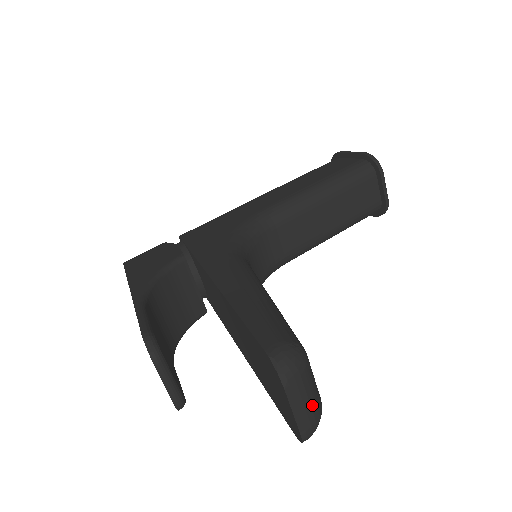
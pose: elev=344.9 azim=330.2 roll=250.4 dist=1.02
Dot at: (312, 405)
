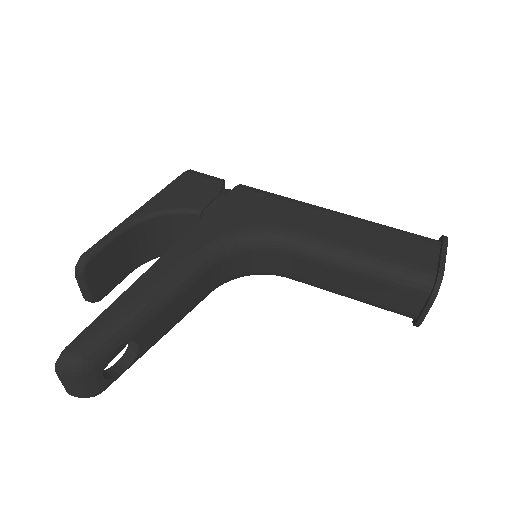
Dot at: (80, 390)
